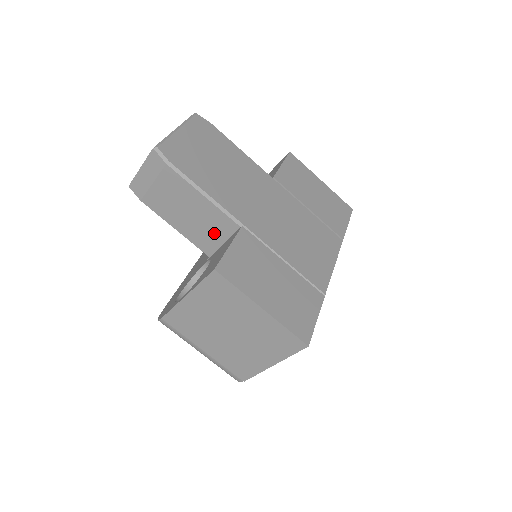
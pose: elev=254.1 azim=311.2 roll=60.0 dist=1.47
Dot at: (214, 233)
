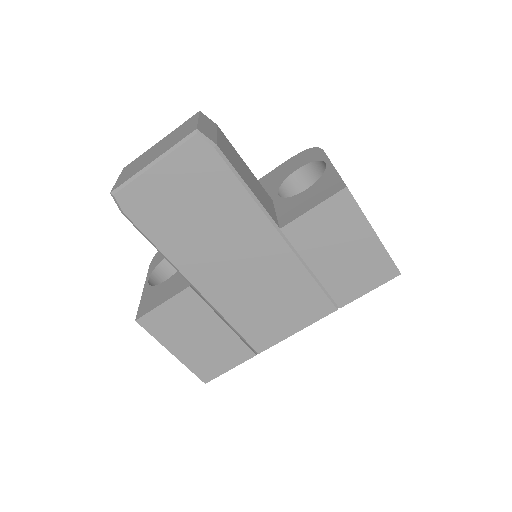
Dot at: occluded
